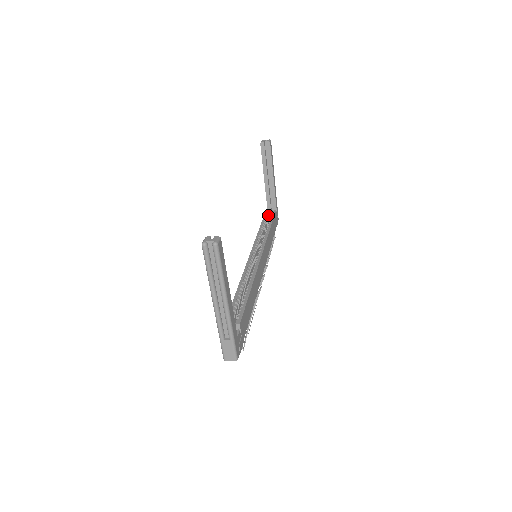
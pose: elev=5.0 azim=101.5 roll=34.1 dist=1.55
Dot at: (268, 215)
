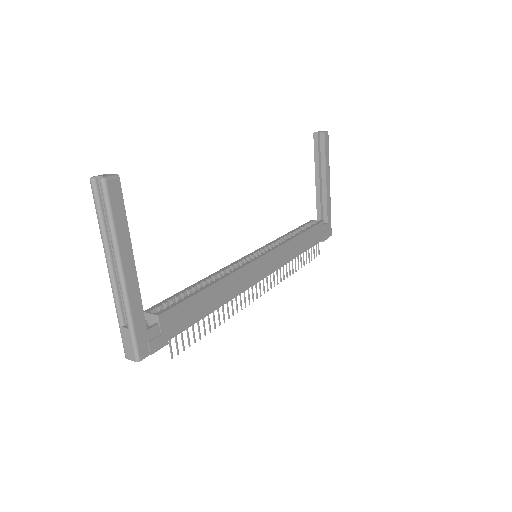
Dot at: (311, 223)
